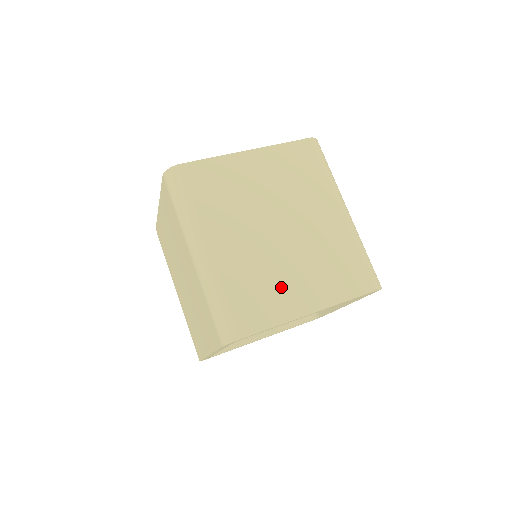
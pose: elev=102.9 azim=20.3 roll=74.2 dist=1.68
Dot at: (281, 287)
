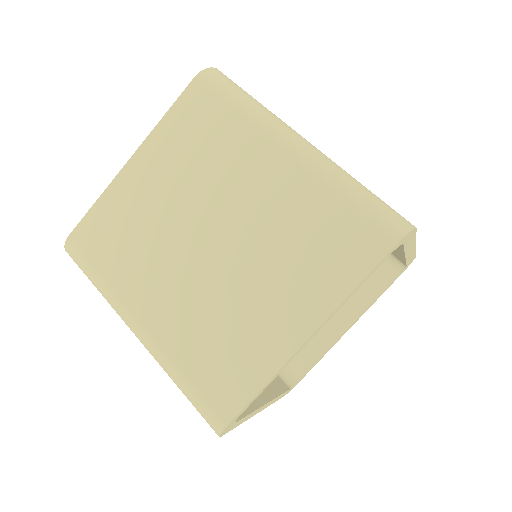
Dot at: occluded
